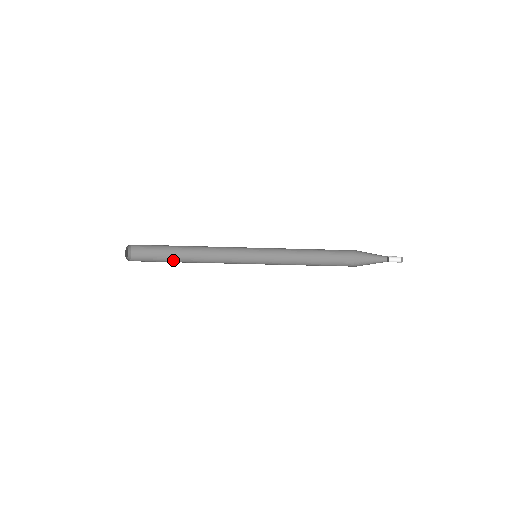
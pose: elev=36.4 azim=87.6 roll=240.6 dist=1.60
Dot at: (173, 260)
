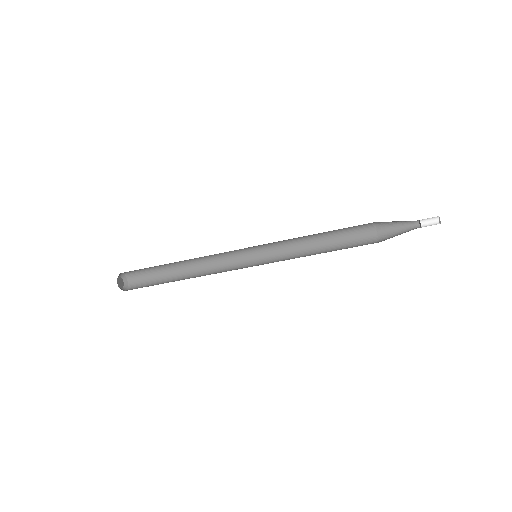
Dot at: (168, 282)
